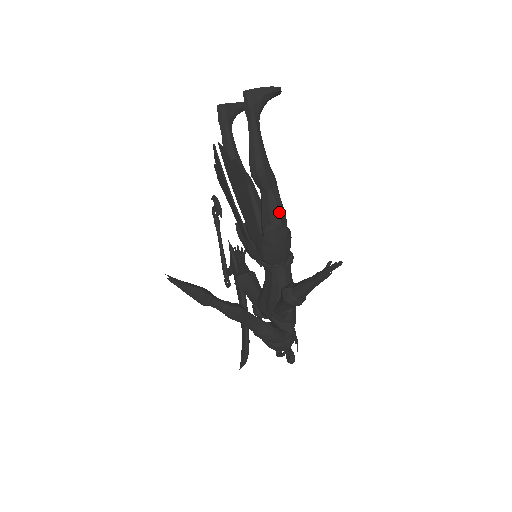
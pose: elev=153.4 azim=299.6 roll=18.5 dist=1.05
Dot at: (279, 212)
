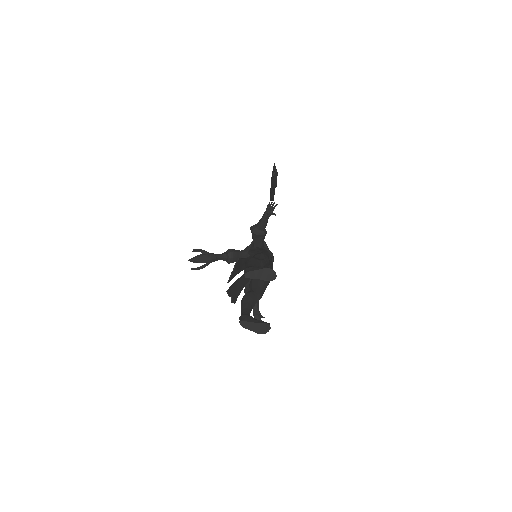
Dot at: occluded
